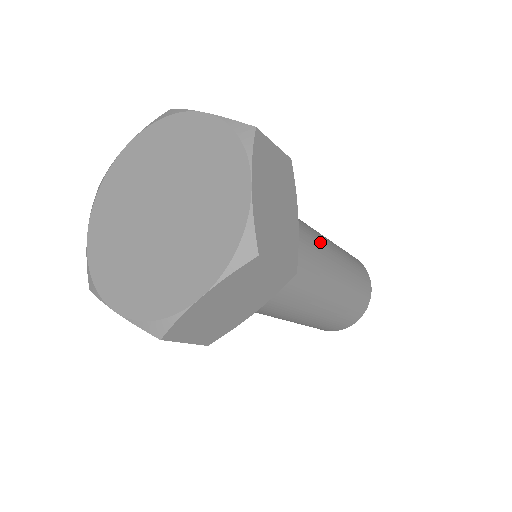
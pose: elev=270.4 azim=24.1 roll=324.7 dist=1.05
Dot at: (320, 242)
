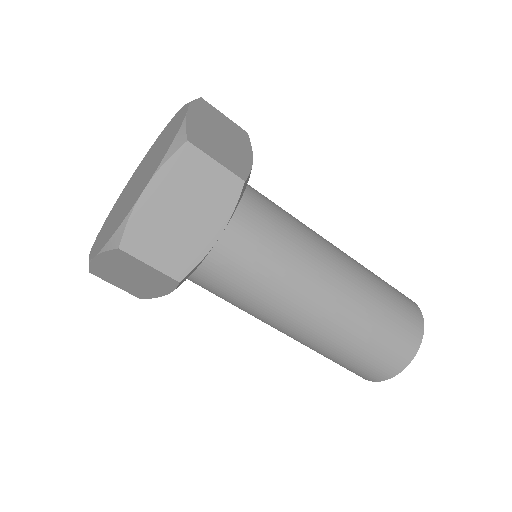
Dot at: (317, 276)
